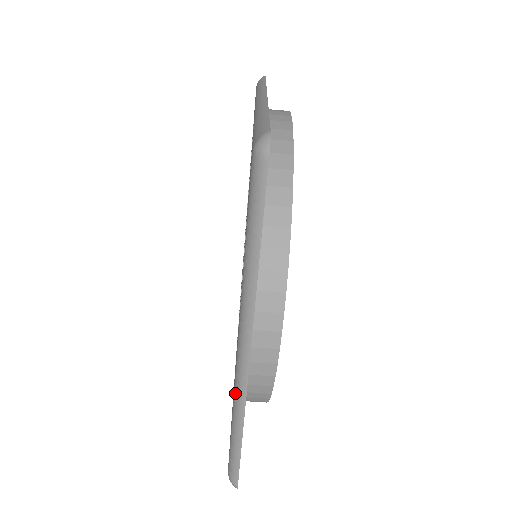
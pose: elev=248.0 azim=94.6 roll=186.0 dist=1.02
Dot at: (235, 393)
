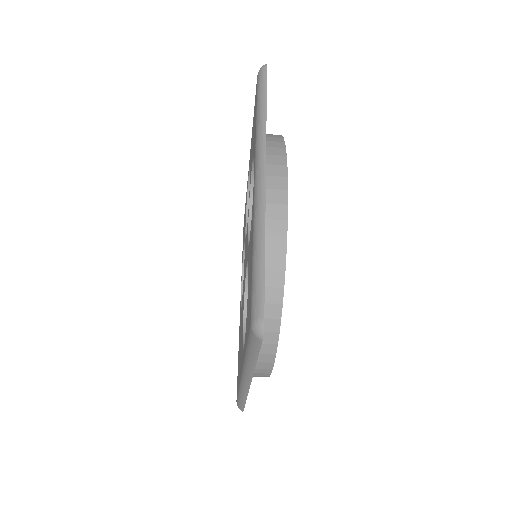
Dot at: (240, 387)
